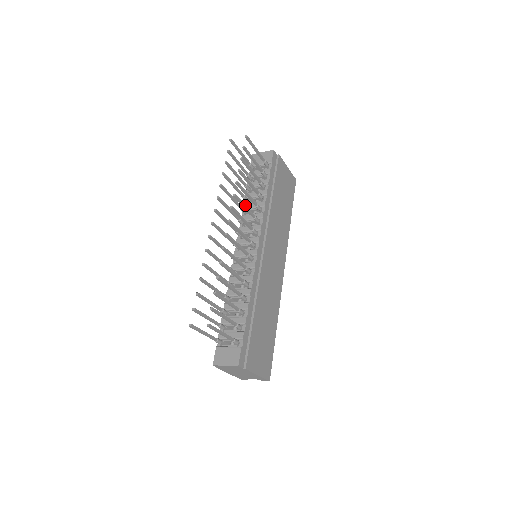
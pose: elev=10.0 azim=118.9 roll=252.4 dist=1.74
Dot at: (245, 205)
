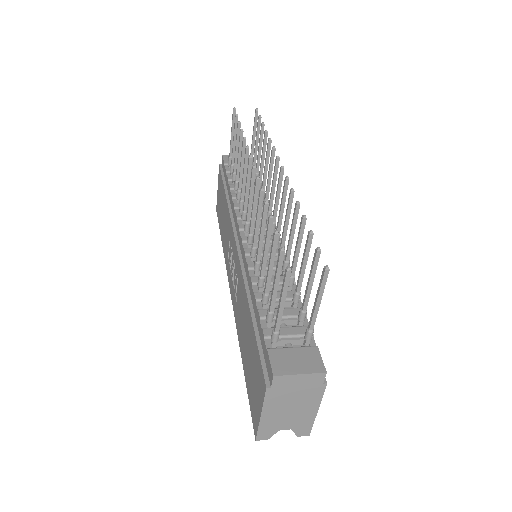
Dot at: (271, 174)
